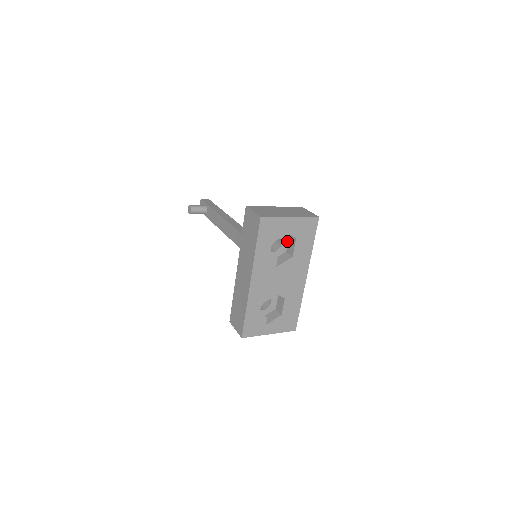
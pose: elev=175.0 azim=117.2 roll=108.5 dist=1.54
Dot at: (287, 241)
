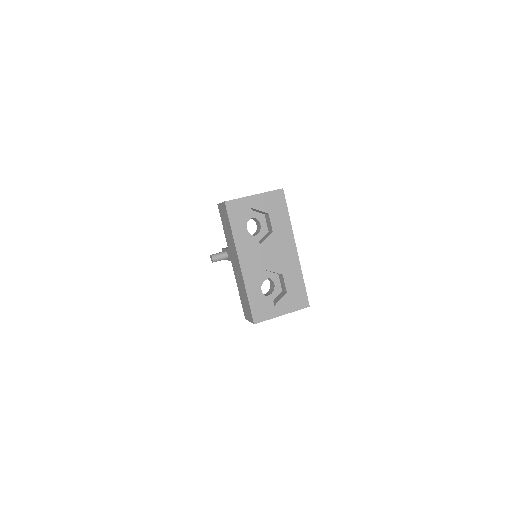
Dot at: (265, 222)
